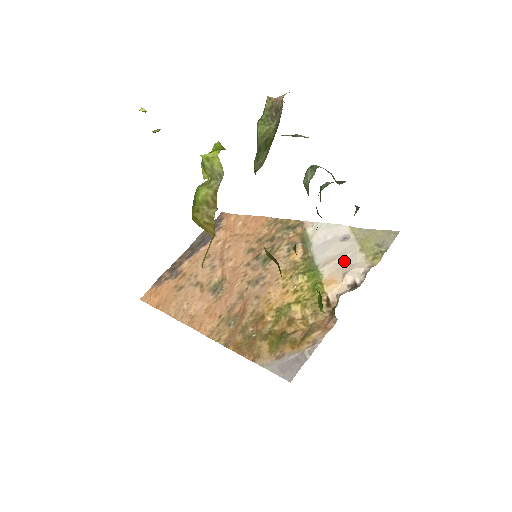
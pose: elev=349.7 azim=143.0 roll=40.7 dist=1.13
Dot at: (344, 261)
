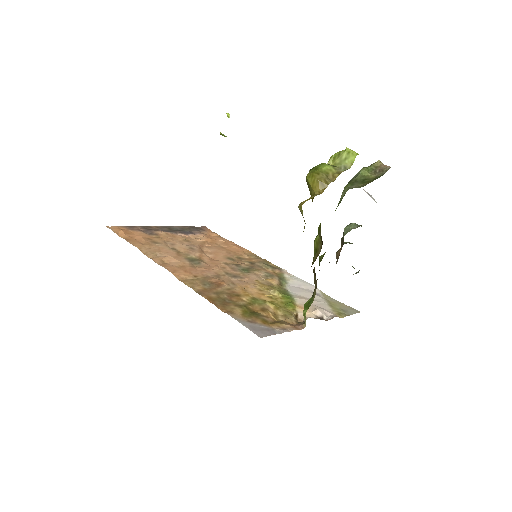
Dot at: (315, 303)
